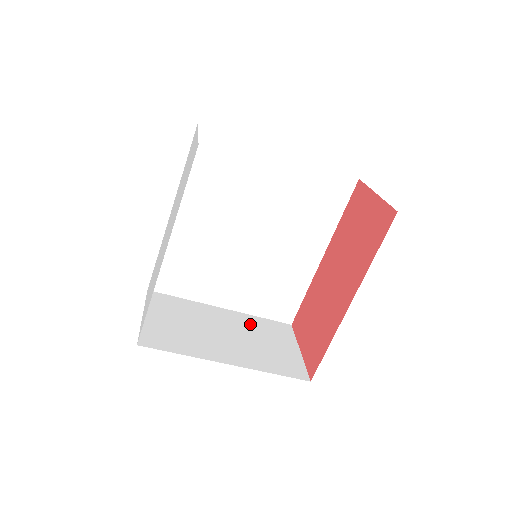
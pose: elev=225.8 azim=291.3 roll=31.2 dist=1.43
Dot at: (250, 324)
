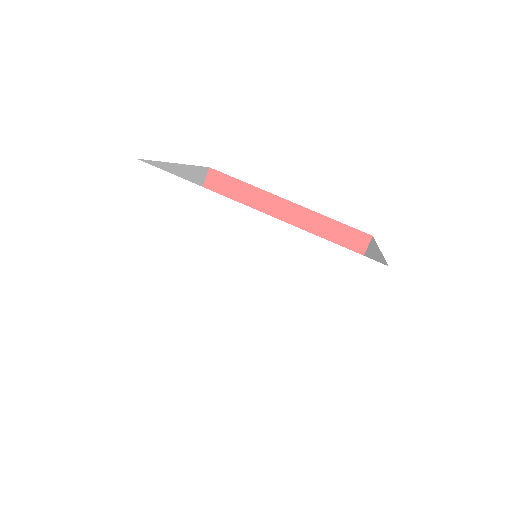
Dot at: occluded
